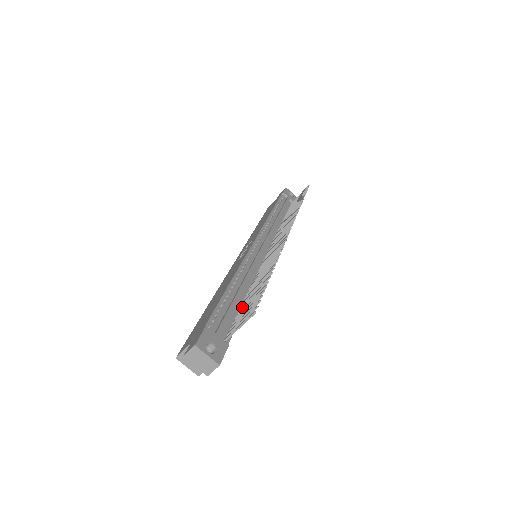
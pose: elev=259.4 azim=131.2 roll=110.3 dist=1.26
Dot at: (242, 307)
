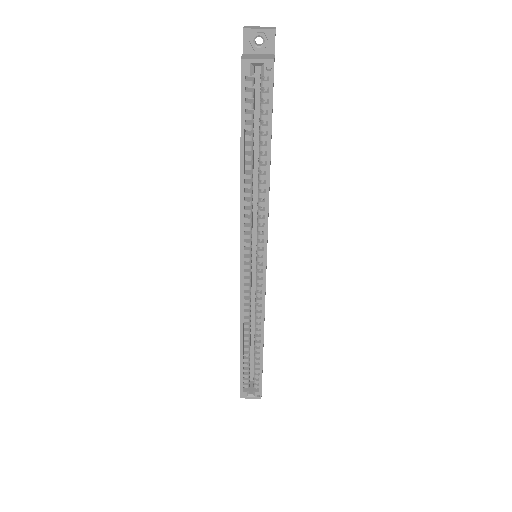
Dot at: occluded
